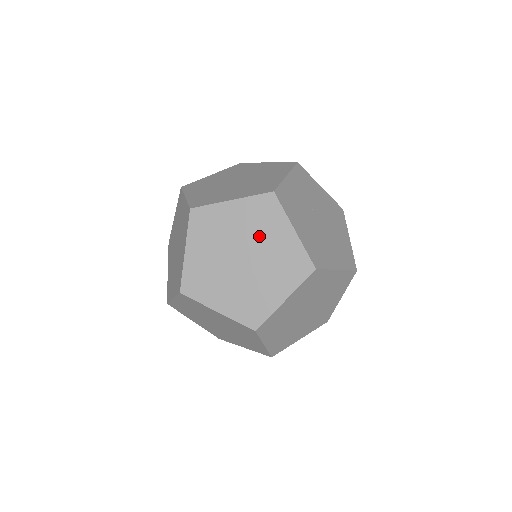
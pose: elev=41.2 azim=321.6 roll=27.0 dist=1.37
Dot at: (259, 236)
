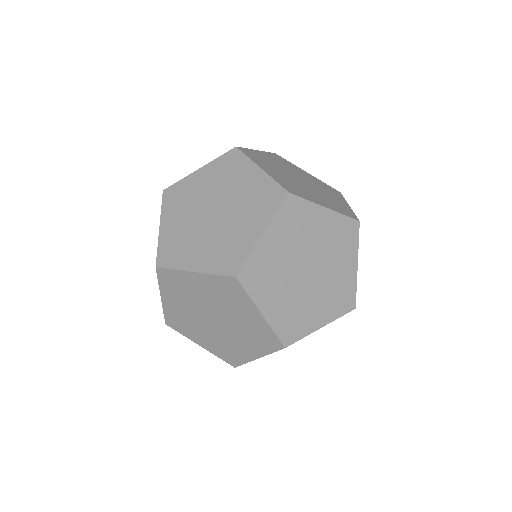
Dot at: occluded
